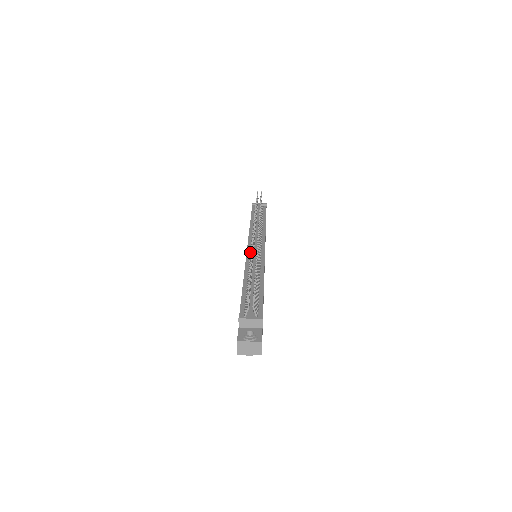
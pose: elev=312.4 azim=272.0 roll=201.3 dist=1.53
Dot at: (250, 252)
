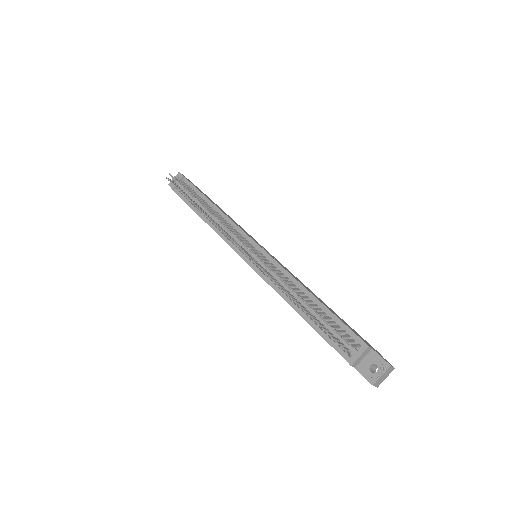
Dot at: (254, 264)
